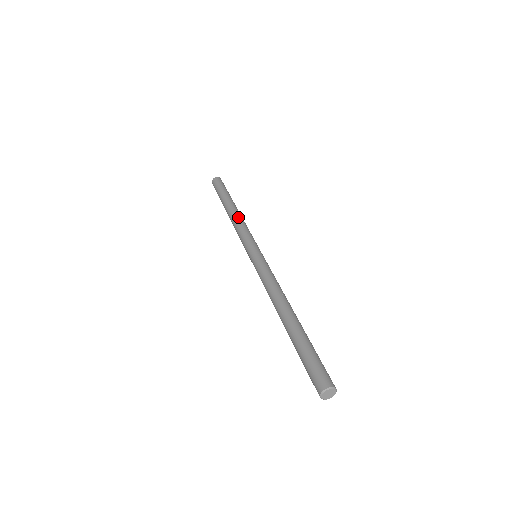
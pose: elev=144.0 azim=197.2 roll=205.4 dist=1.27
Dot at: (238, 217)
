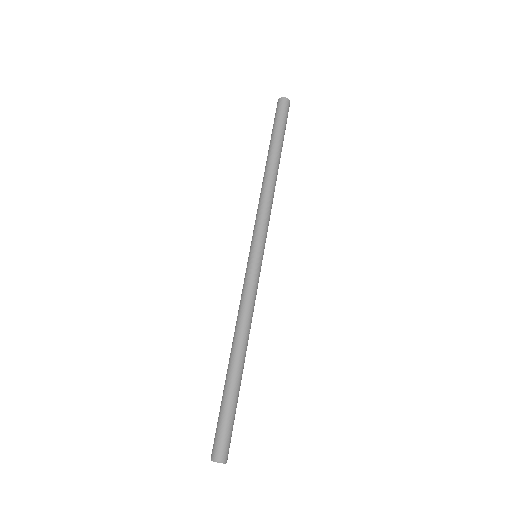
Dot at: (272, 189)
